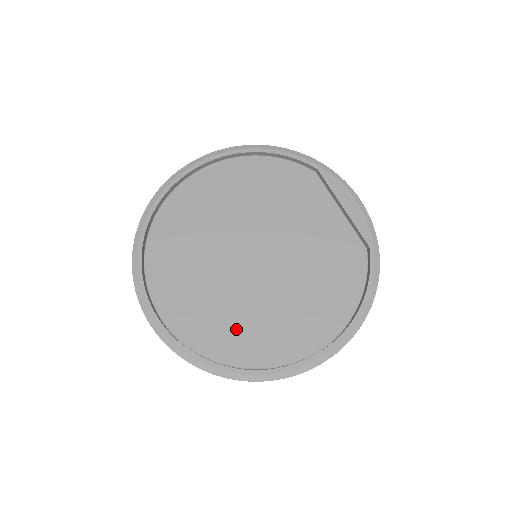
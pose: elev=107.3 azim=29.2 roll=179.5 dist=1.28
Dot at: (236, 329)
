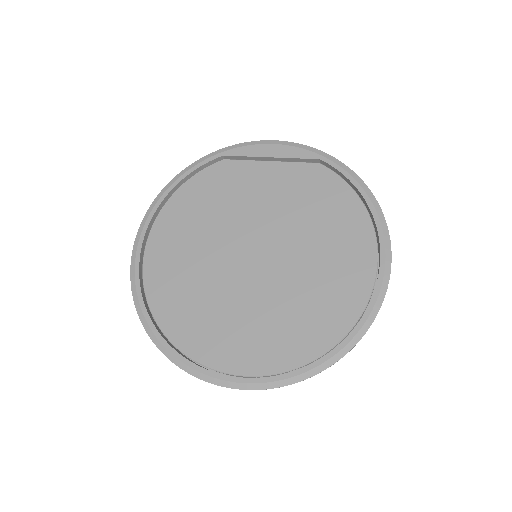
Dot at: (308, 316)
